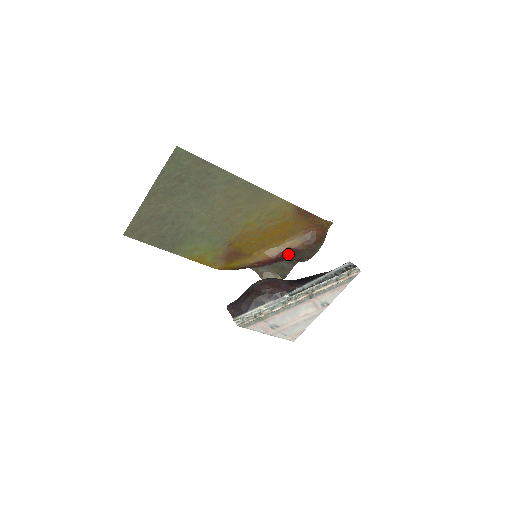
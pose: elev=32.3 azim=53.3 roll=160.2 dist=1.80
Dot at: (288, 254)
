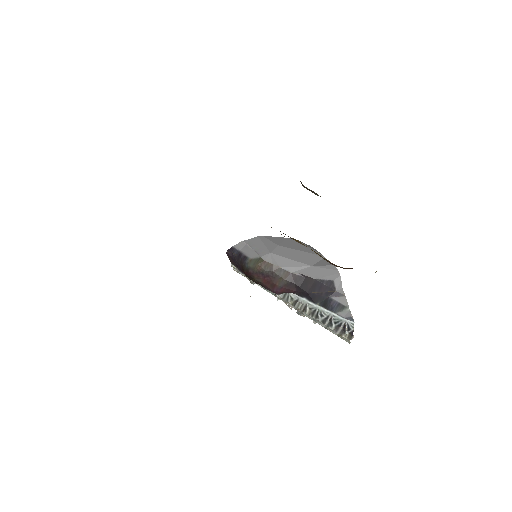
Dot at: occluded
